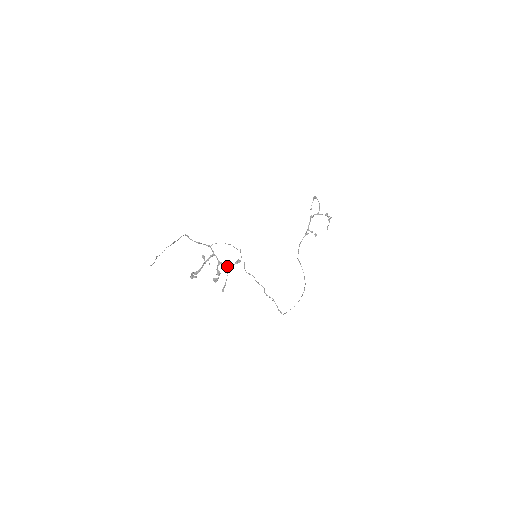
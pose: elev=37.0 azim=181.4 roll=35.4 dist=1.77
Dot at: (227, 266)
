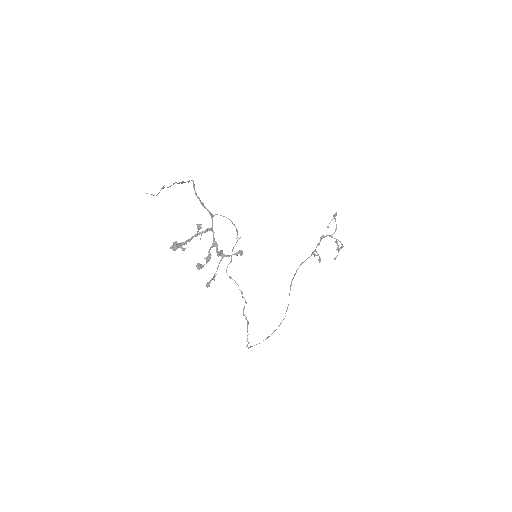
Dot at: (222, 253)
